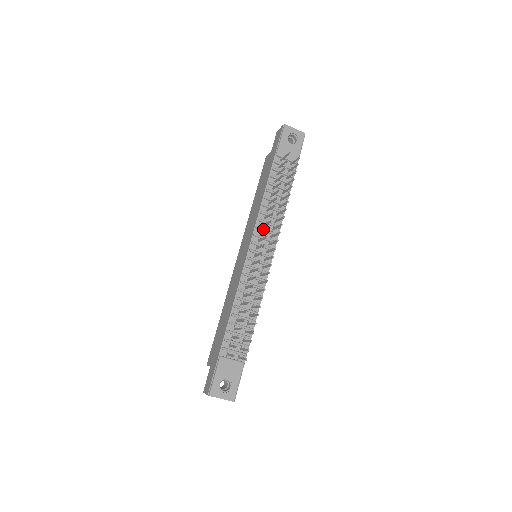
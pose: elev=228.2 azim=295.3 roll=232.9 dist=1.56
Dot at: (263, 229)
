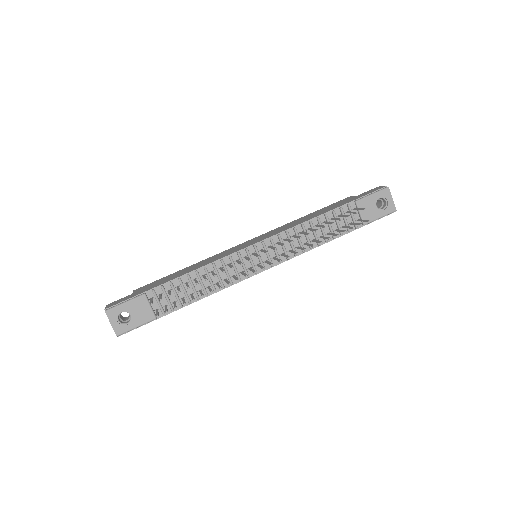
Dot at: (282, 242)
